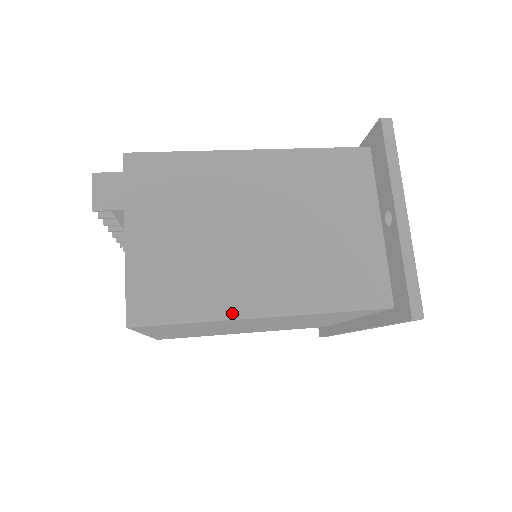
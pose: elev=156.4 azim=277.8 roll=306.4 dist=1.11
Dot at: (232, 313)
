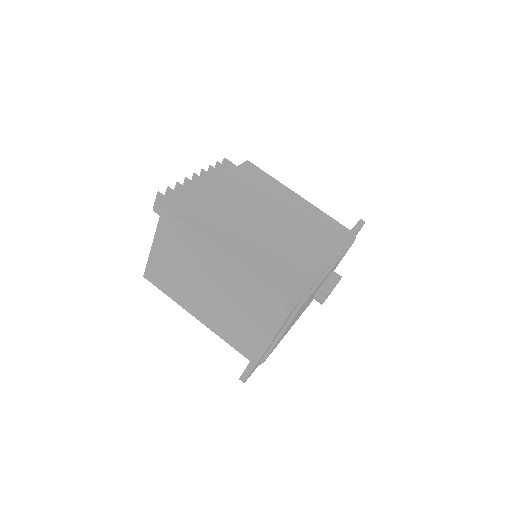
Dot at: (183, 307)
